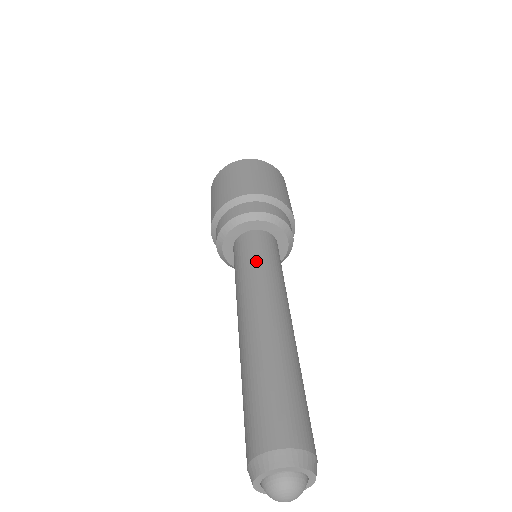
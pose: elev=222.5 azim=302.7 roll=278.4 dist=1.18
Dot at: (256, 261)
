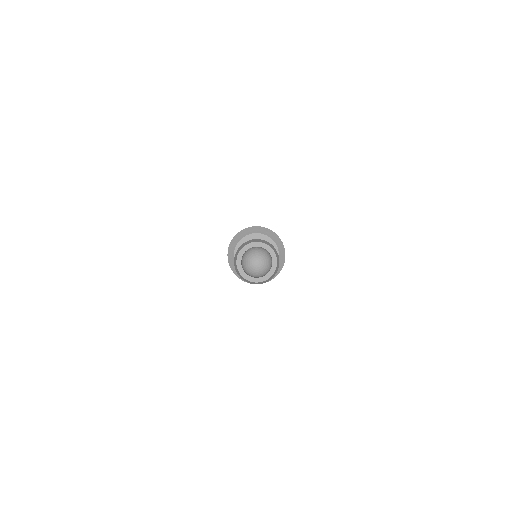
Dot at: occluded
